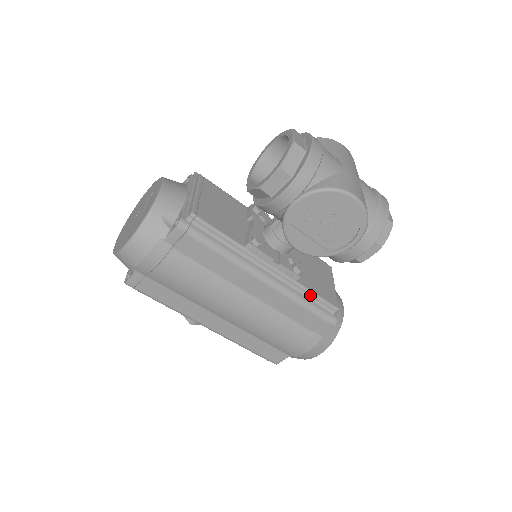
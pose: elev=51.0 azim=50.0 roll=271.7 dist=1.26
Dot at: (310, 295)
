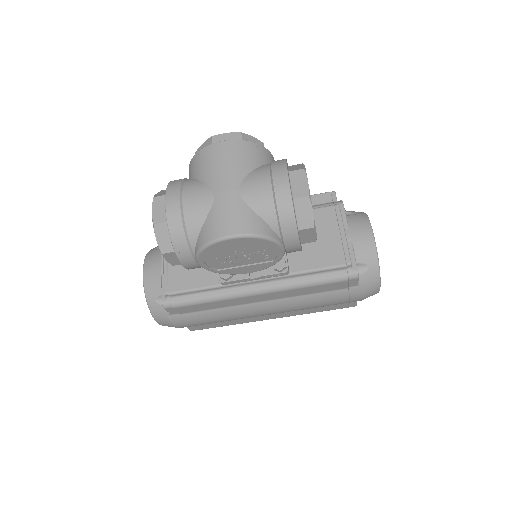
Dot at: (311, 273)
